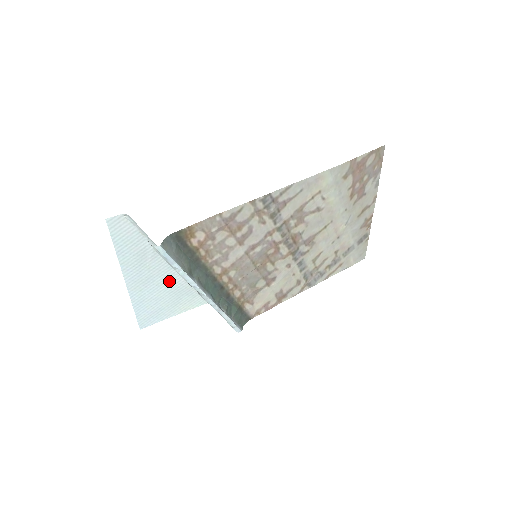
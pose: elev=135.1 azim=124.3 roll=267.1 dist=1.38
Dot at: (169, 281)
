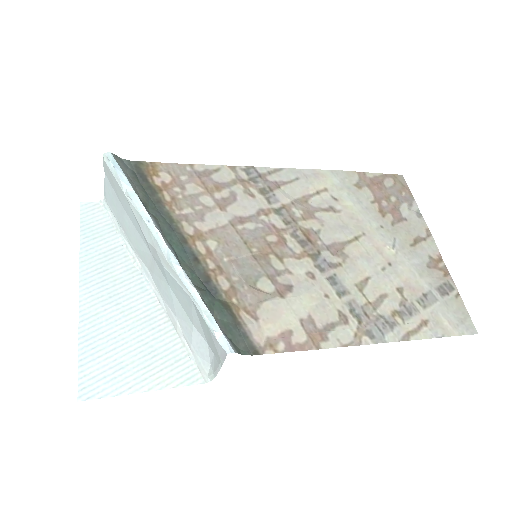
Dot at: (140, 313)
